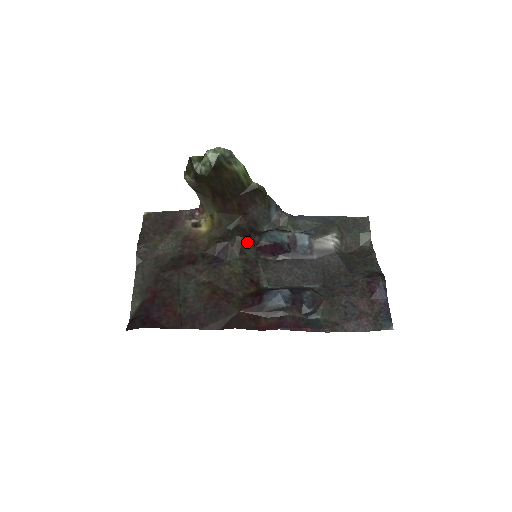
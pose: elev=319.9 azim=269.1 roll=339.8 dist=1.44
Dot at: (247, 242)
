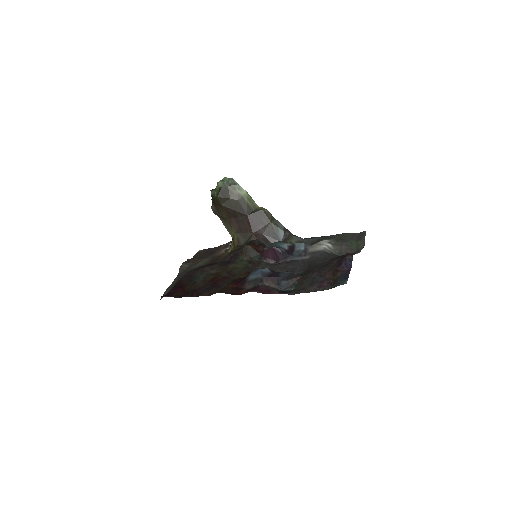
Dot at: (253, 249)
